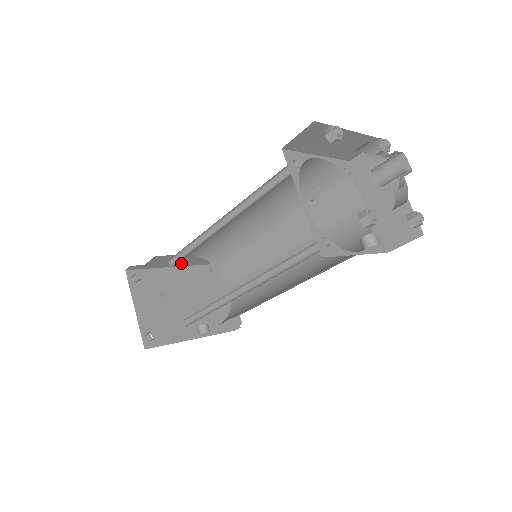
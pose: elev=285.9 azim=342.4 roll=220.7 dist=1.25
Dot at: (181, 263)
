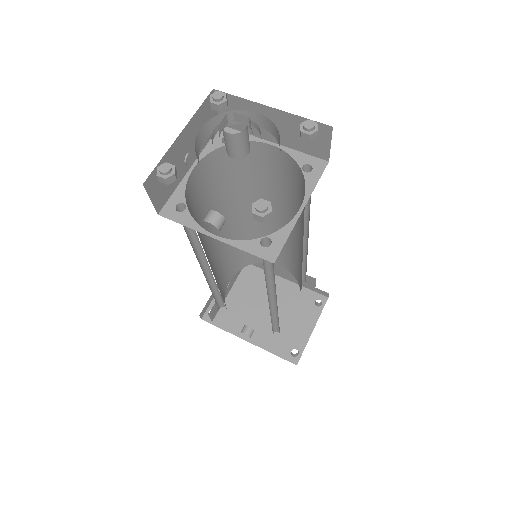
Dot at: (285, 275)
